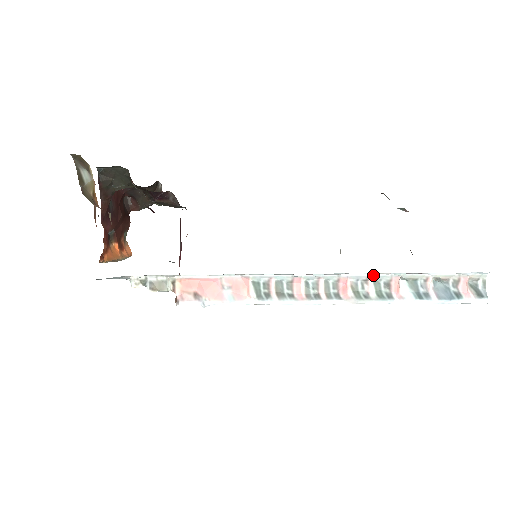
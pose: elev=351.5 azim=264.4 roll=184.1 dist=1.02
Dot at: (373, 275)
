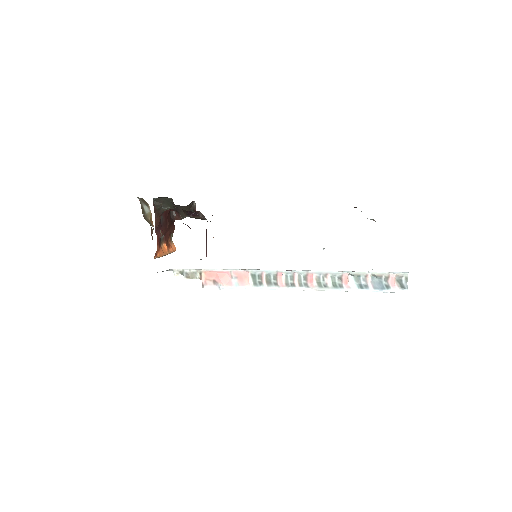
Dot at: (330, 272)
